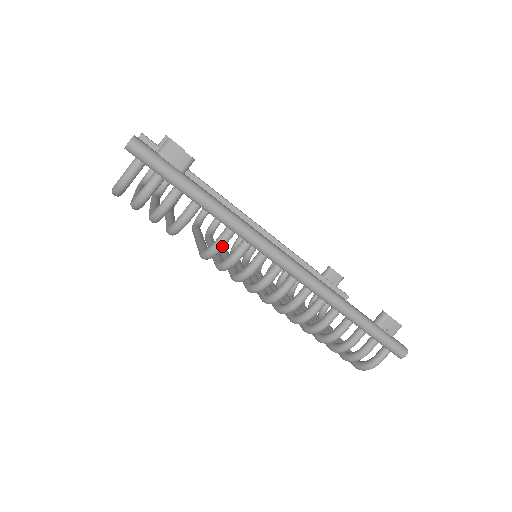
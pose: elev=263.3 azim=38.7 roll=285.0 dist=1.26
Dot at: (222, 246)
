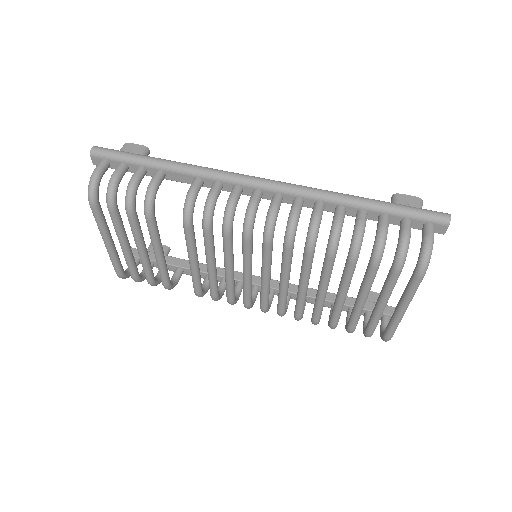
Dot at: (194, 190)
